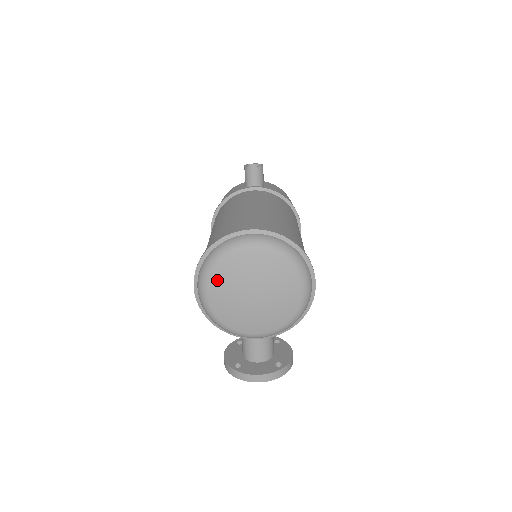
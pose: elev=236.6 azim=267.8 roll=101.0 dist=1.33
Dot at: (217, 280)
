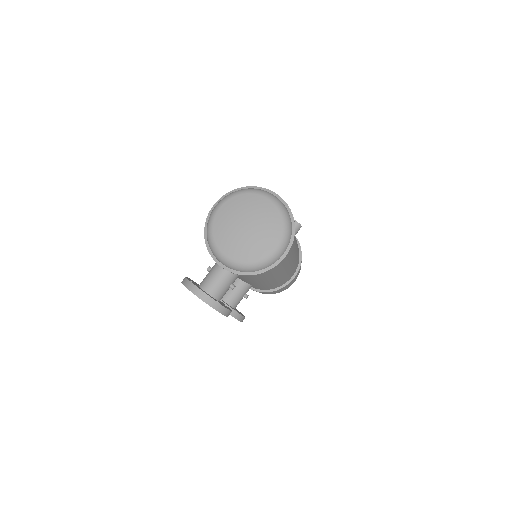
Dot at: (233, 202)
